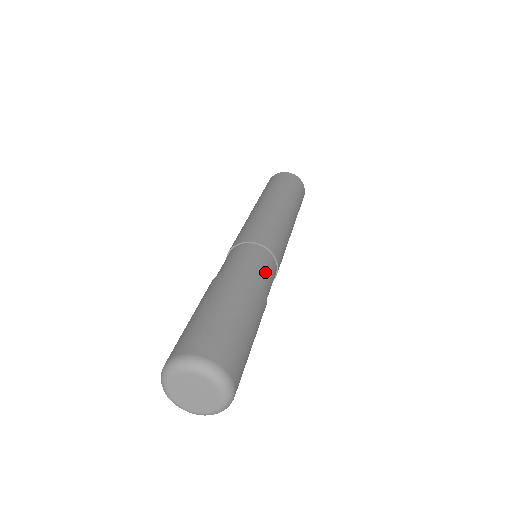
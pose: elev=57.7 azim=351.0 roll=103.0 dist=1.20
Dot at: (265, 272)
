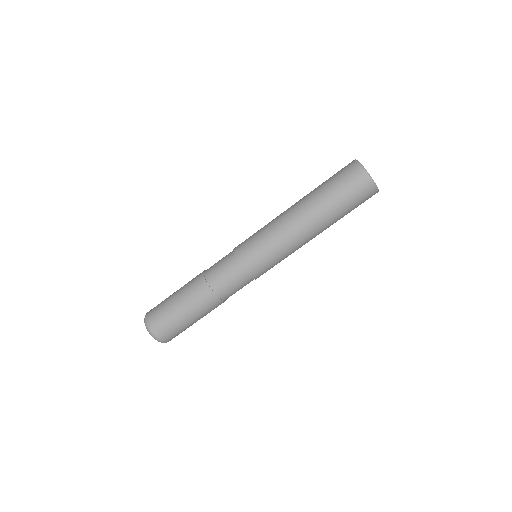
Dot at: (227, 284)
